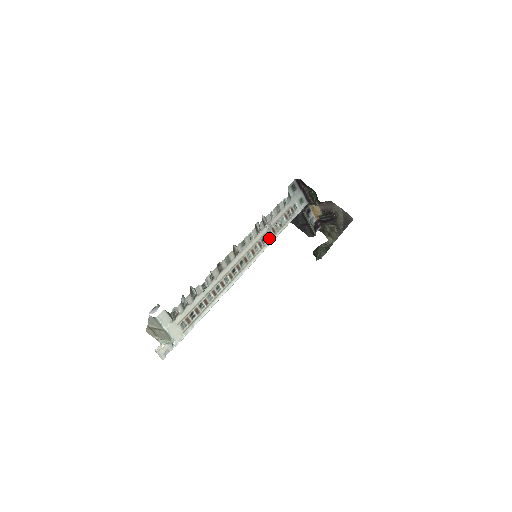
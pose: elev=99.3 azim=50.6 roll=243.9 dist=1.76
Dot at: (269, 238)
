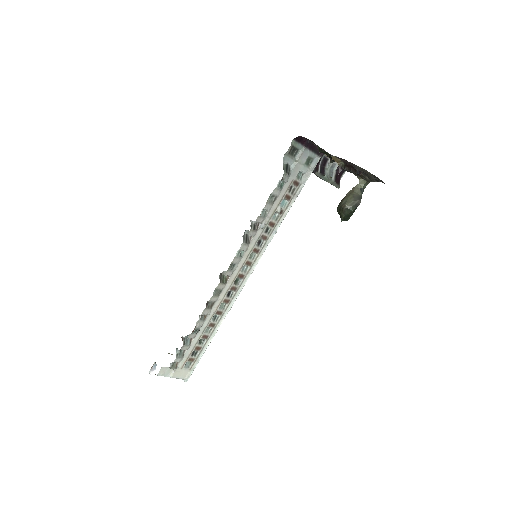
Dot at: (267, 236)
